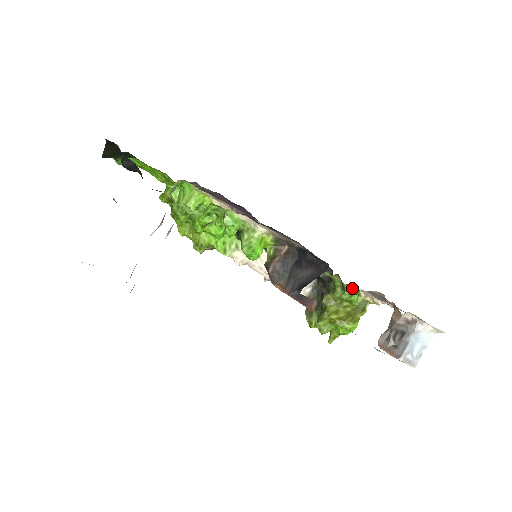
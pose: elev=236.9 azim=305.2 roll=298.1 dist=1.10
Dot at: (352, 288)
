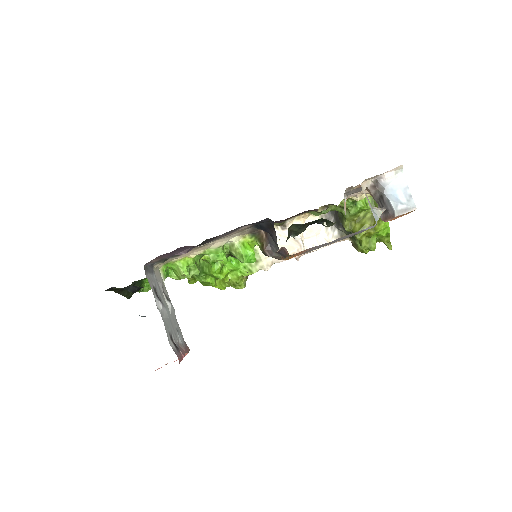
Dot at: (347, 202)
